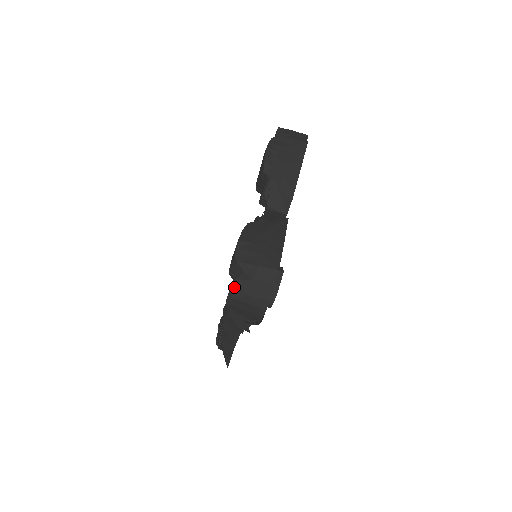
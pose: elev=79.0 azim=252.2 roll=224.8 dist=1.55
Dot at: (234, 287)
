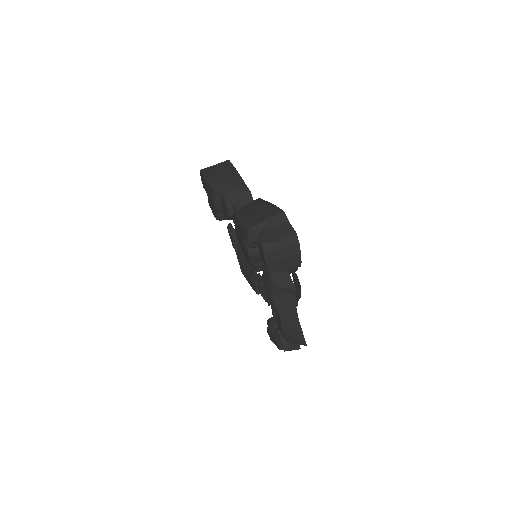
Dot at: (263, 242)
